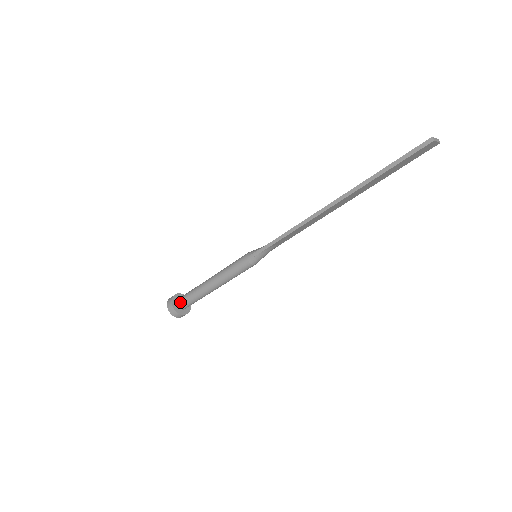
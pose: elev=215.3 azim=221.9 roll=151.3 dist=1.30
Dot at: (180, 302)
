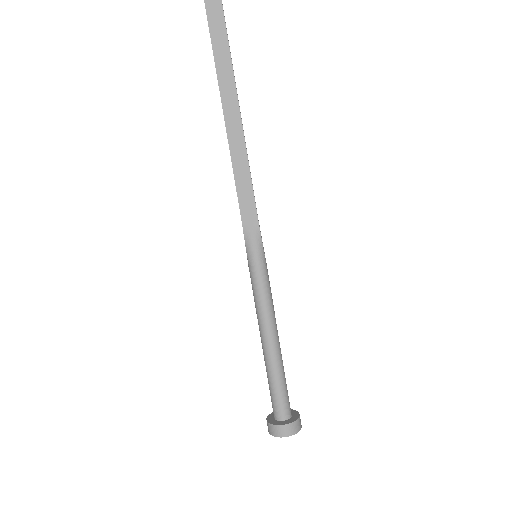
Dot at: occluded
